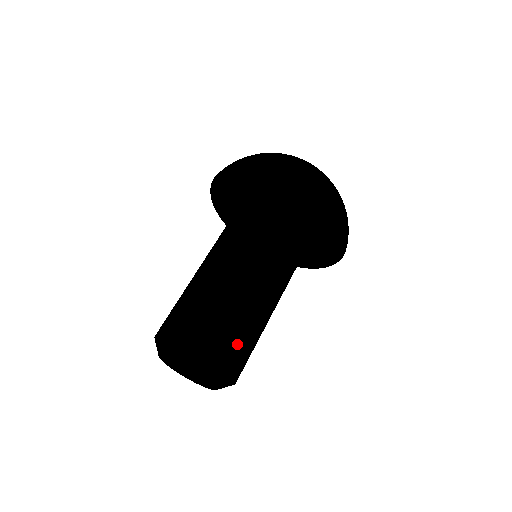
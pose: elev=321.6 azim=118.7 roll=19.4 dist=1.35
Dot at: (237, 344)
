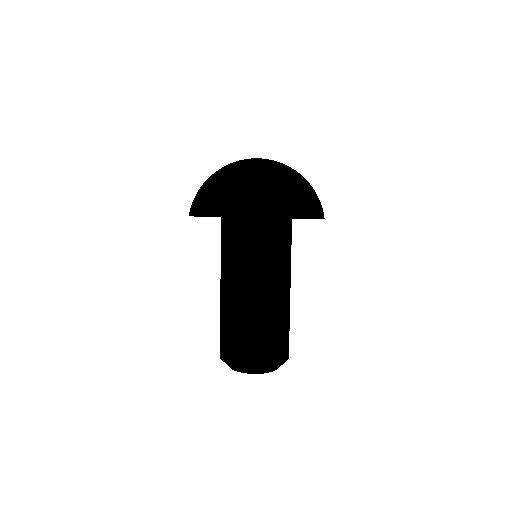
Dot at: (286, 342)
